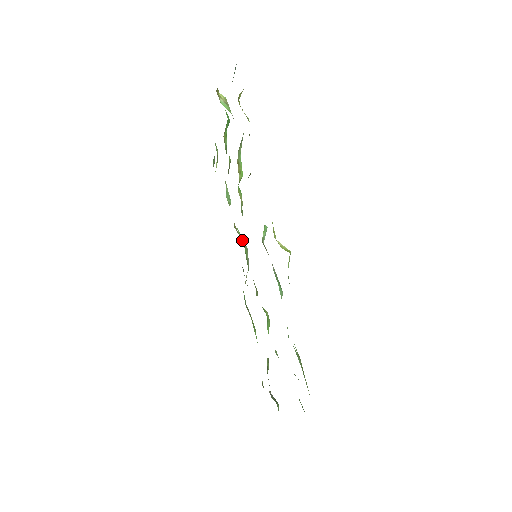
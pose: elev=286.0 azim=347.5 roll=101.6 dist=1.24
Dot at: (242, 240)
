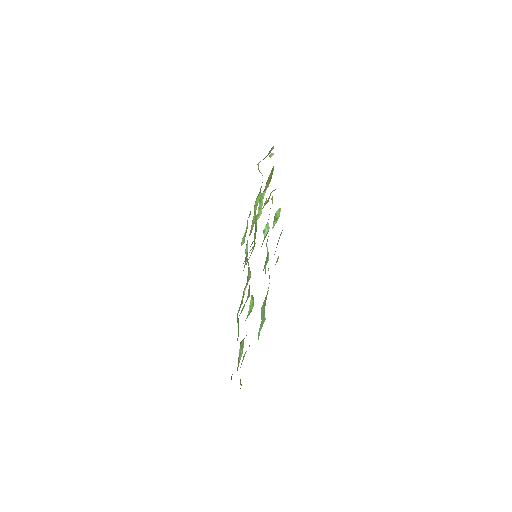
Dot at: occluded
